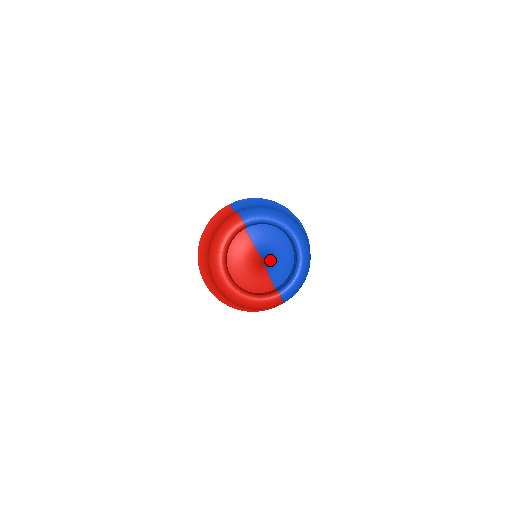
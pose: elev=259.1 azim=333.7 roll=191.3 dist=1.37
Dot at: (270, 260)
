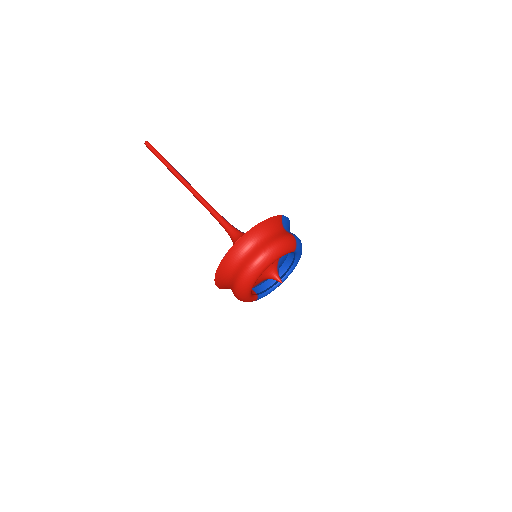
Dot at: occluded
